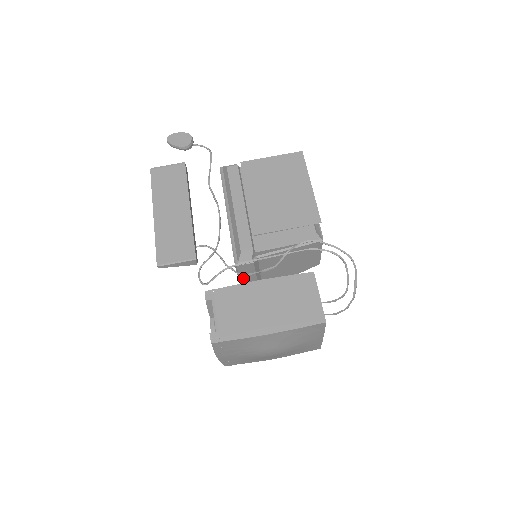
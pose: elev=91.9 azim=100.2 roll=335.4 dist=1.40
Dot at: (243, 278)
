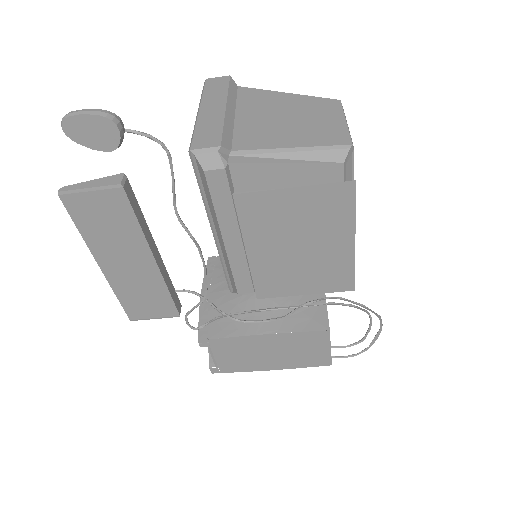
Dot at: occluded
